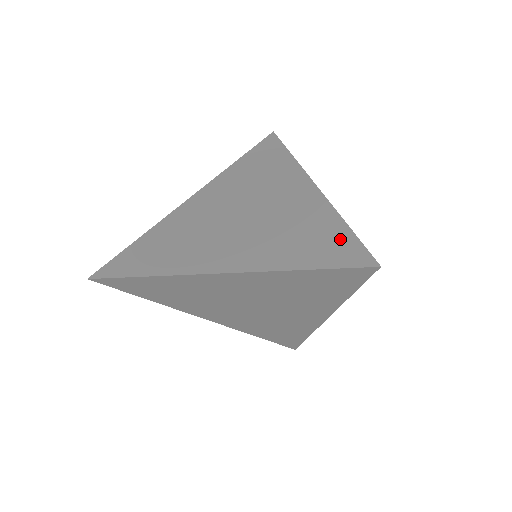
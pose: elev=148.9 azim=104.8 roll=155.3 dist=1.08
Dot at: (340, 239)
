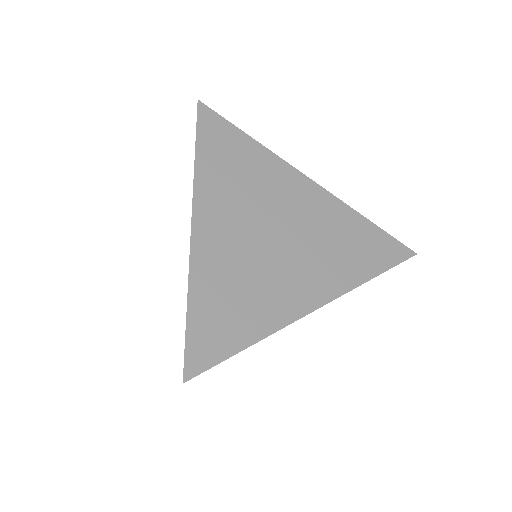
Dot at: (378, 238)
